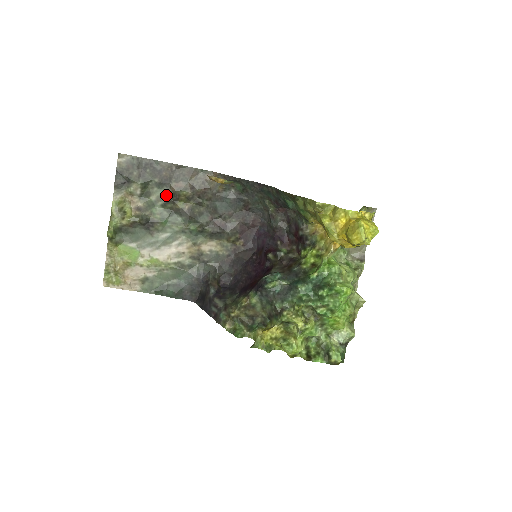
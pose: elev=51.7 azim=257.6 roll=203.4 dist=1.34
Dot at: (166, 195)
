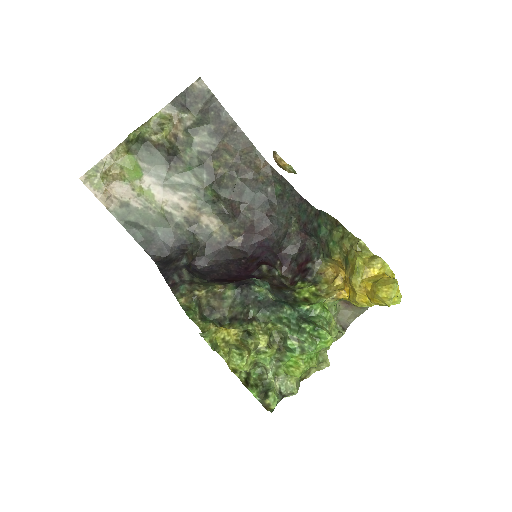
Dot at: (210, 146)
